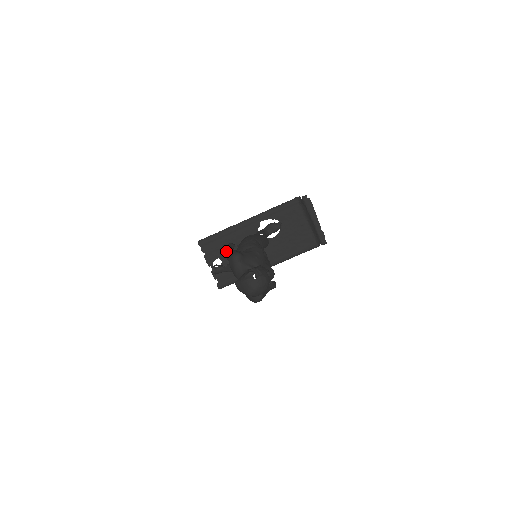
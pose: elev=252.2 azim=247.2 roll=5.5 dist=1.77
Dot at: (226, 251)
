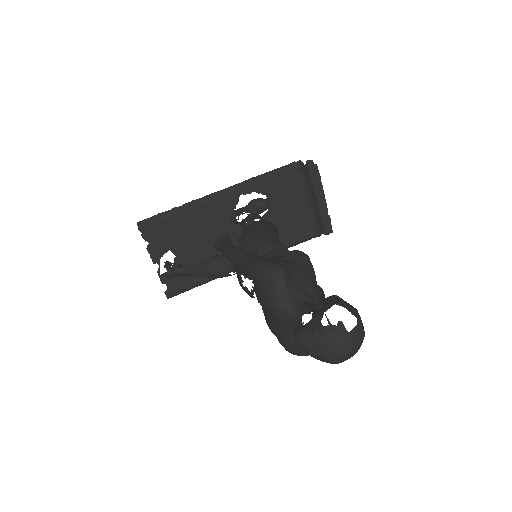
Dot at: (236, 255)
